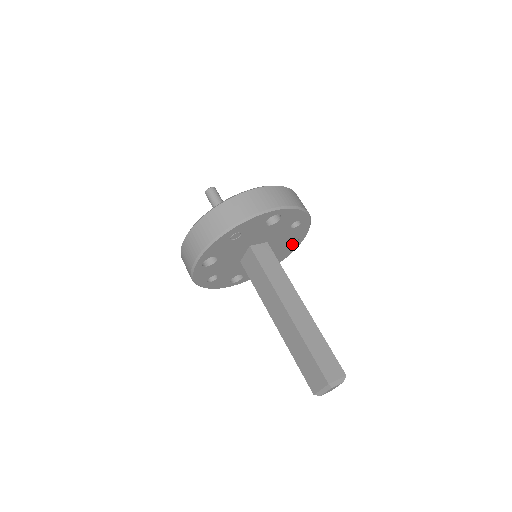
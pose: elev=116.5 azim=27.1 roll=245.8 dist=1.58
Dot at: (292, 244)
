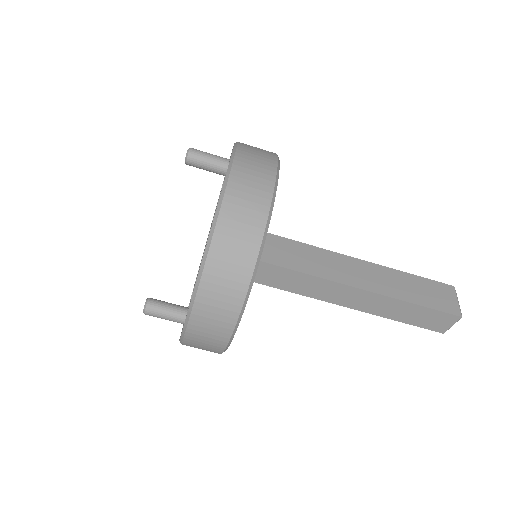
Dot at: occluded
